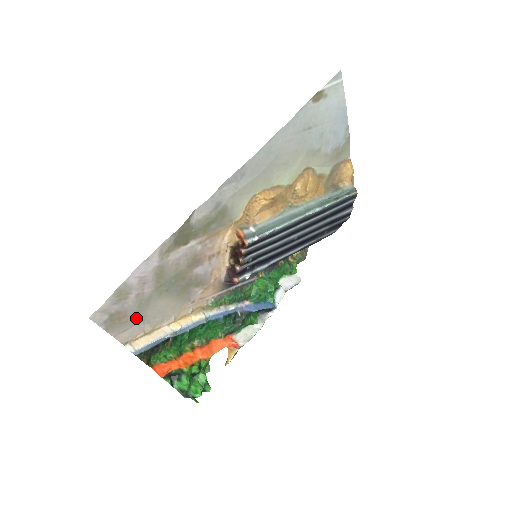
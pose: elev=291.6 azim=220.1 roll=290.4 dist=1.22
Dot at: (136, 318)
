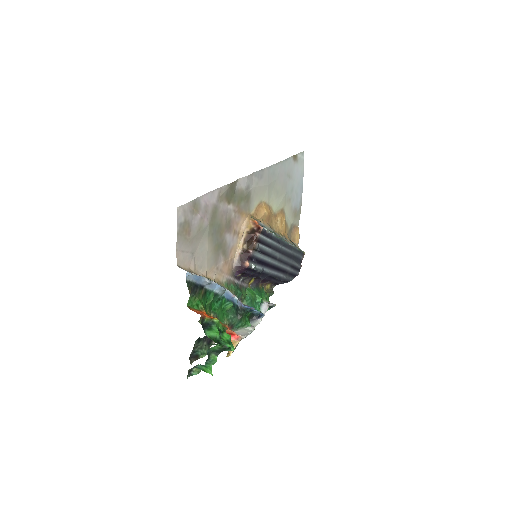
Dot at: (192, 245)
